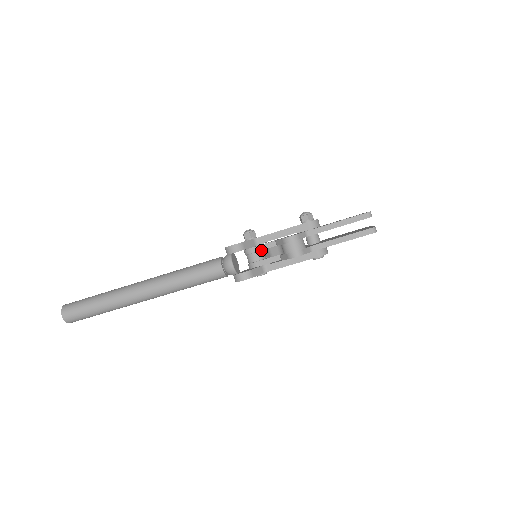
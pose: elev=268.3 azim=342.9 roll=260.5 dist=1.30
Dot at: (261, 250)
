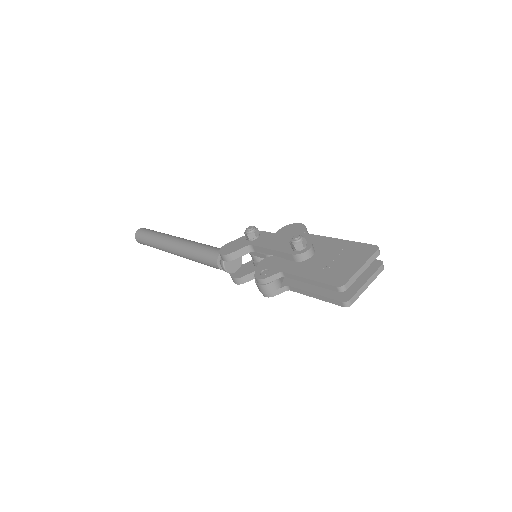
Dot at: occluded
